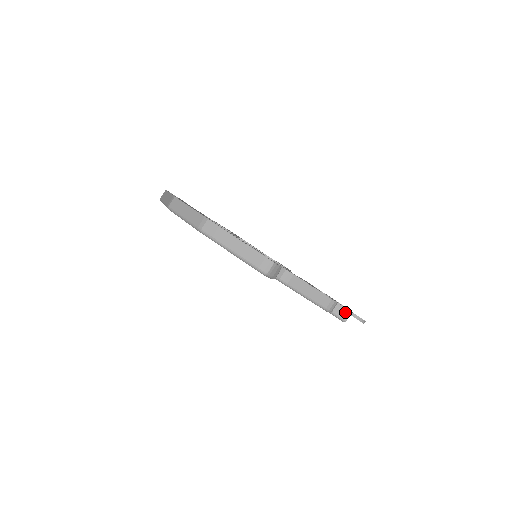
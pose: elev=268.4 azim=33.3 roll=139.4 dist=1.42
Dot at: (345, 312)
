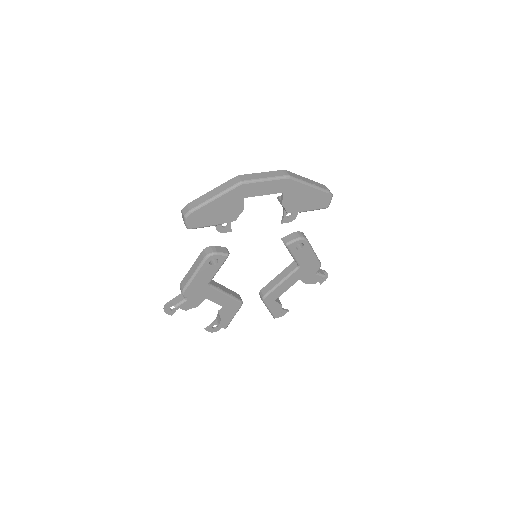
Dot at: (320, 270)
